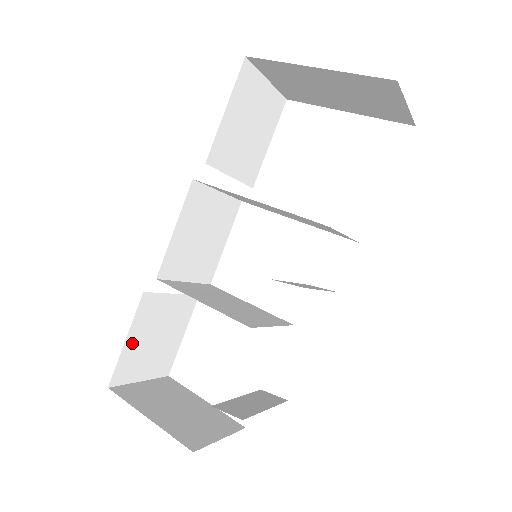
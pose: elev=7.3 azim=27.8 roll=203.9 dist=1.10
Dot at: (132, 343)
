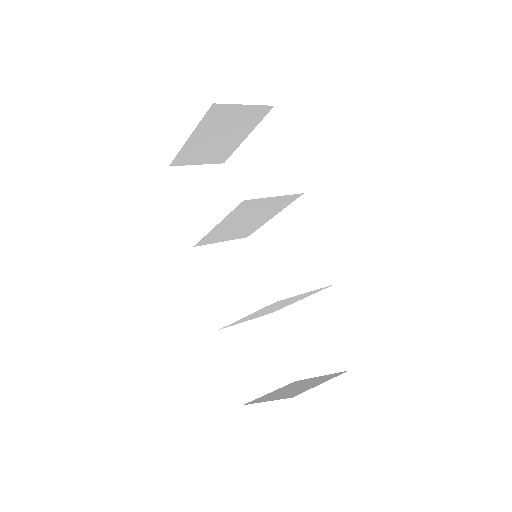
Dot at: (237, 367)
